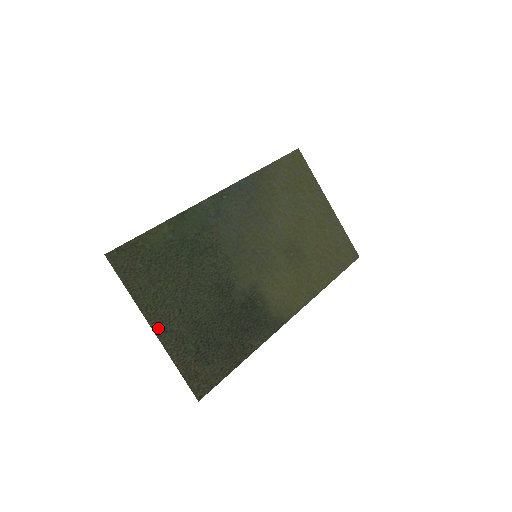
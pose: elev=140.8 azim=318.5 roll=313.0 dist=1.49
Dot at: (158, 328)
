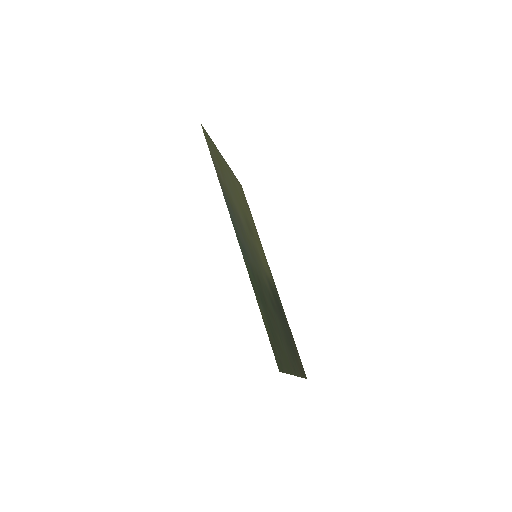
Dot at: (294, 371)
